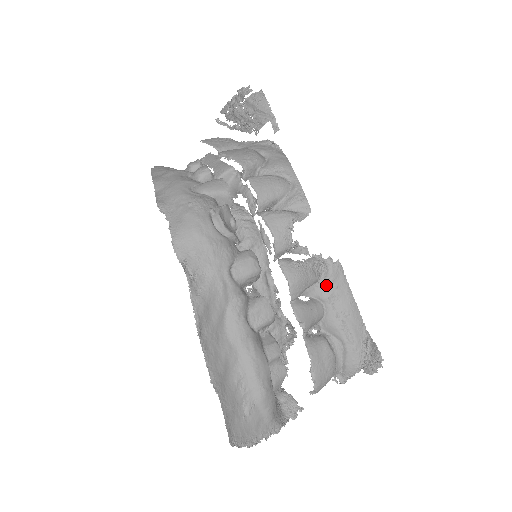
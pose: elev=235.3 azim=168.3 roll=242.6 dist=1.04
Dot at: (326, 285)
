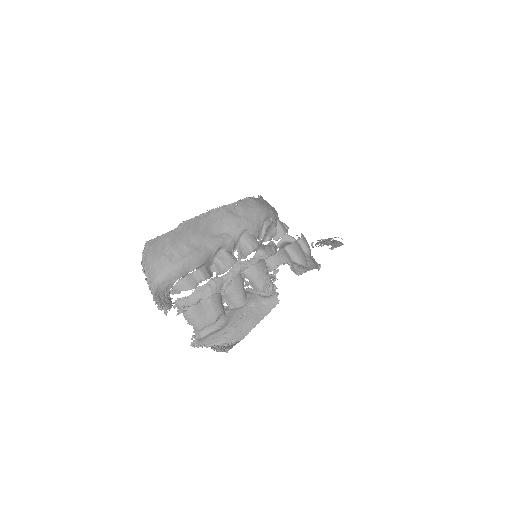
Dot at: (260, 299)
